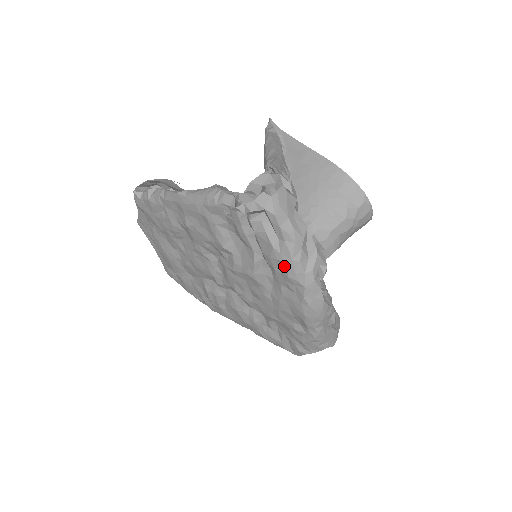
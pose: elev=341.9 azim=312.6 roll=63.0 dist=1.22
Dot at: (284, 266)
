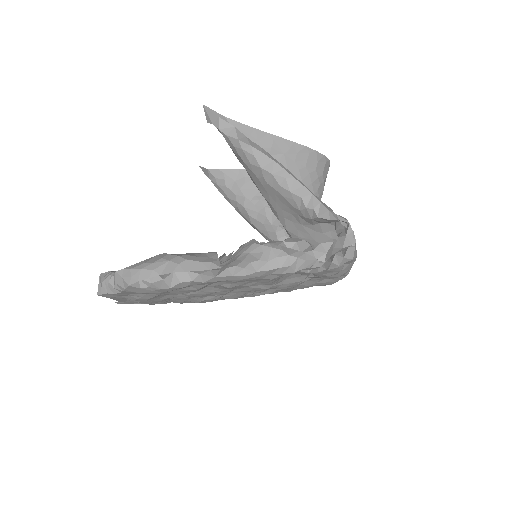
Dot at: (339, 274)
